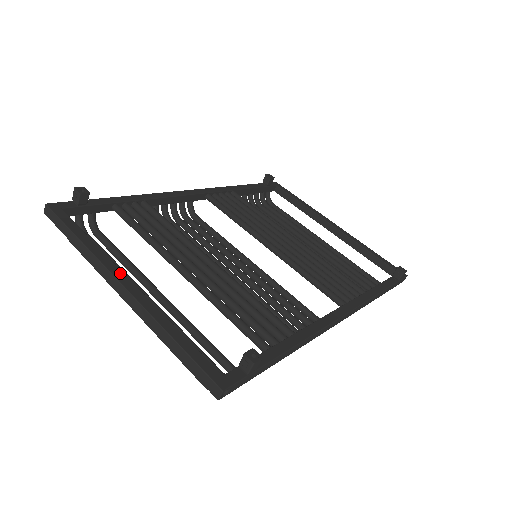
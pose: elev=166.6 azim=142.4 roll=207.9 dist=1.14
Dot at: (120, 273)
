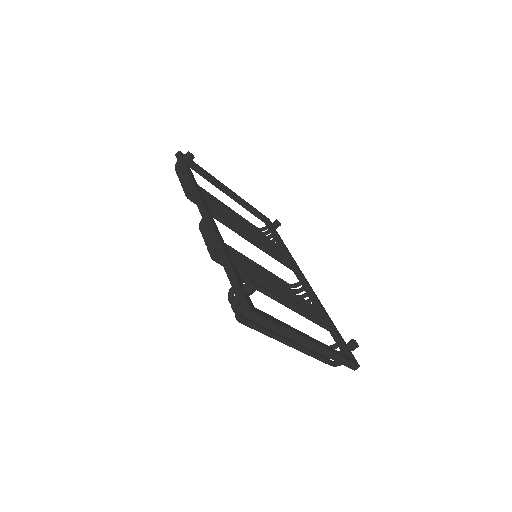
Dot at: (306, 335)
